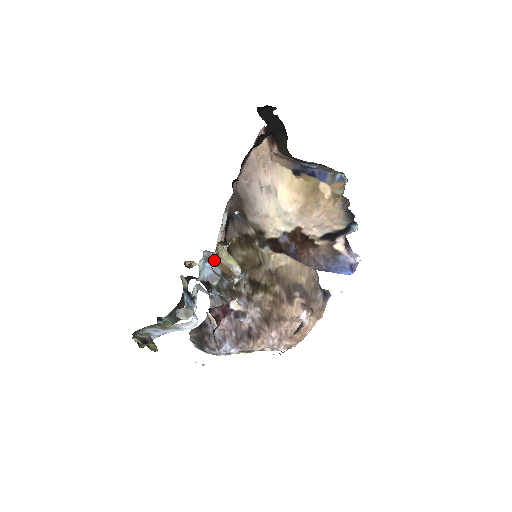
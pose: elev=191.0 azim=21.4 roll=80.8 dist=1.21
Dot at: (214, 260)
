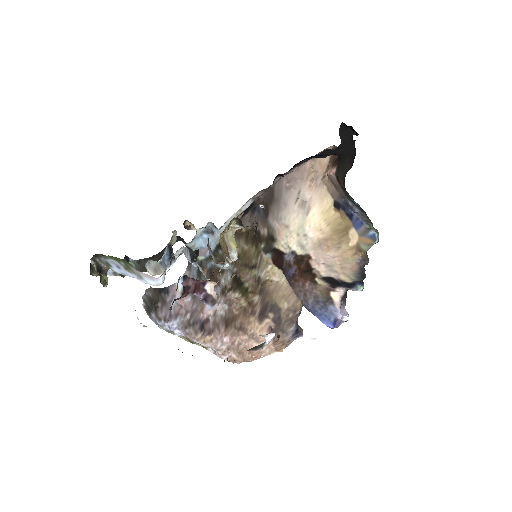
Dot at: (214, 236)
